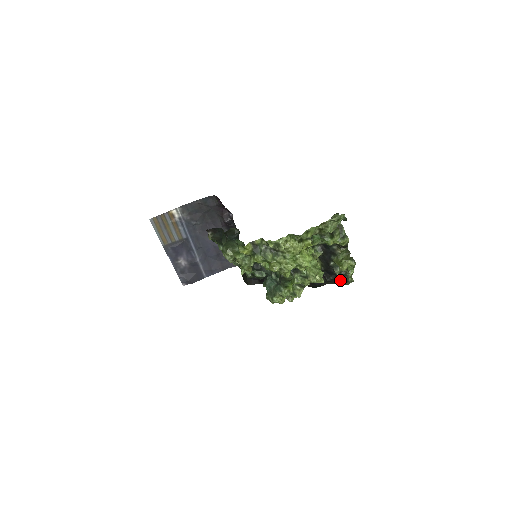
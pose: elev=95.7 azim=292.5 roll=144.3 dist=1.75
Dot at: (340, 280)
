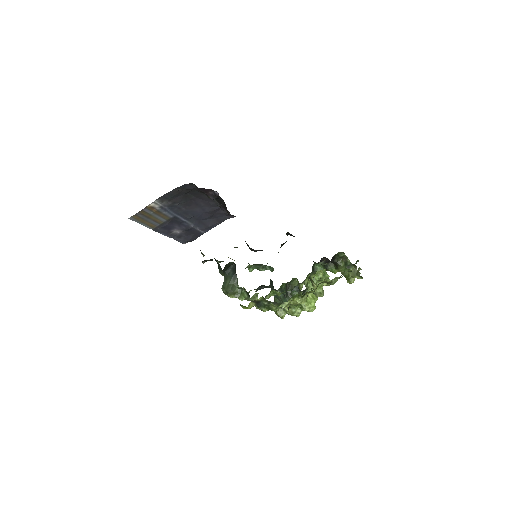
Dot at: occluded
